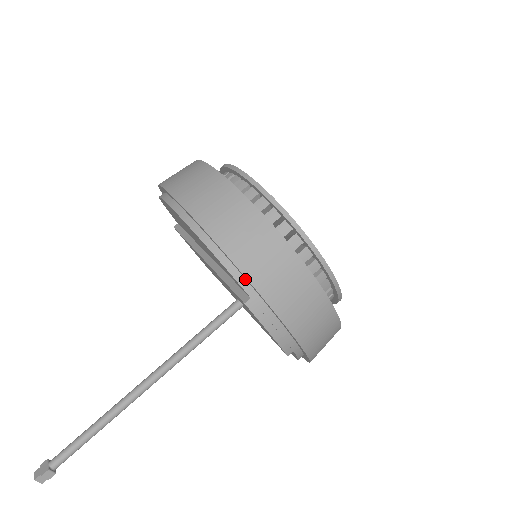
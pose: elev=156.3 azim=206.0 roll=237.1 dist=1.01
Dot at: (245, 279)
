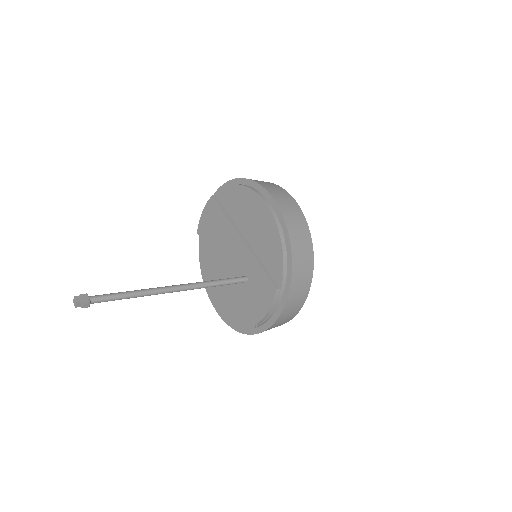
Dot at: (286, 278)
